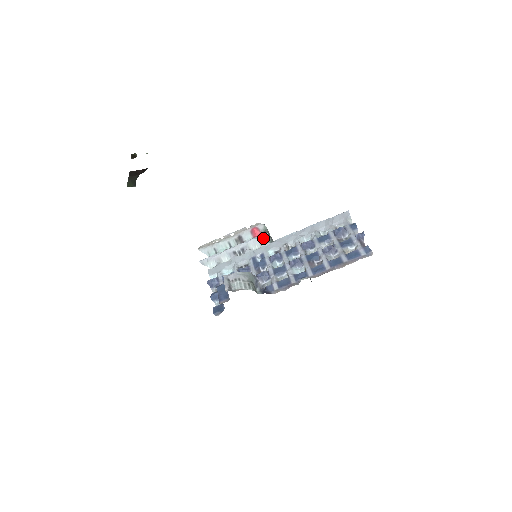
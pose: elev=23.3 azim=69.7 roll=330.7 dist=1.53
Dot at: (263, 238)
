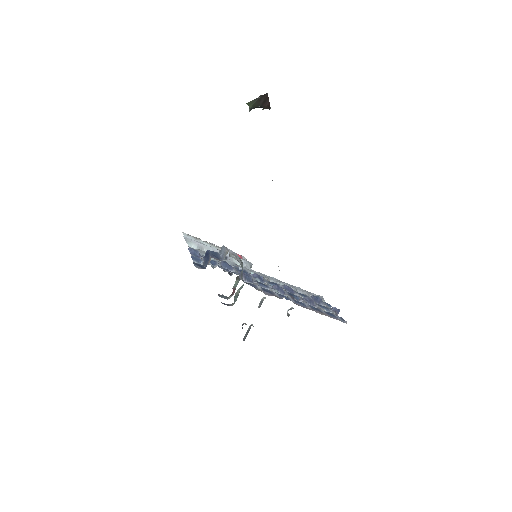
Dot at: (248, 263)
